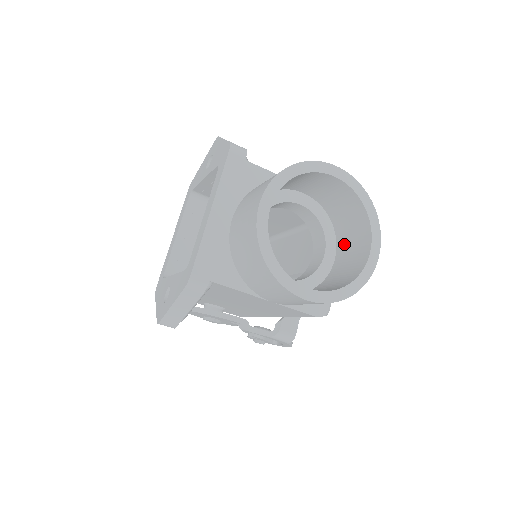
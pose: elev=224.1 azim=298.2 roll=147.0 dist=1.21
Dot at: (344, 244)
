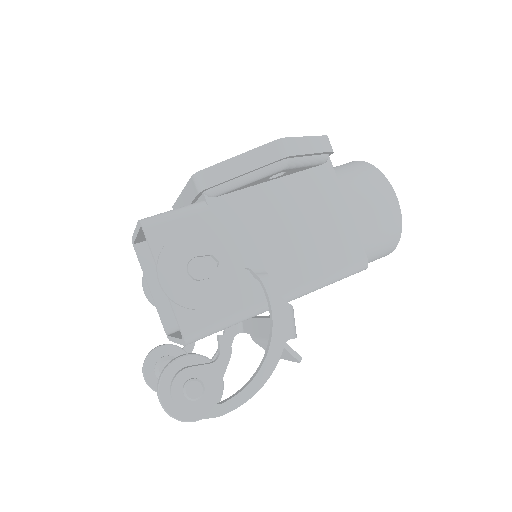
Dot at: occluded
